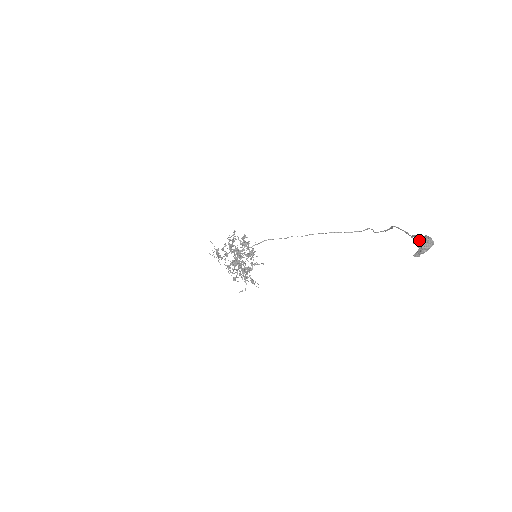
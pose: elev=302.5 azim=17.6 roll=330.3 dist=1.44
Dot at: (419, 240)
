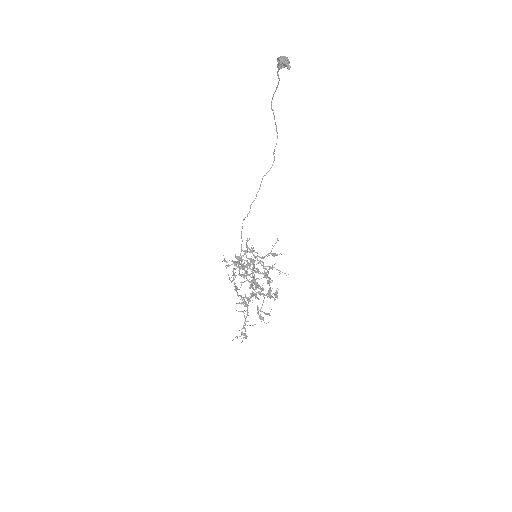
Dot at: (278, 58)
